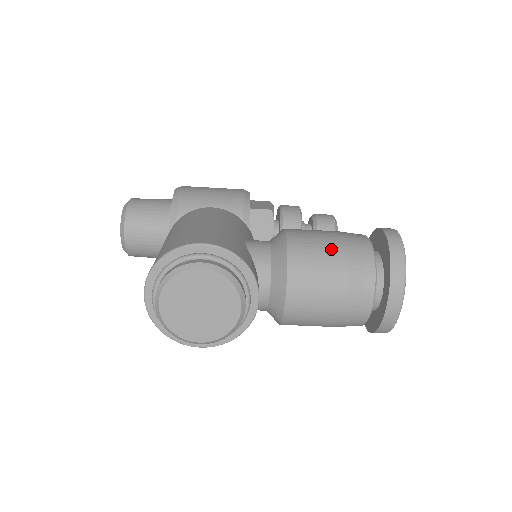
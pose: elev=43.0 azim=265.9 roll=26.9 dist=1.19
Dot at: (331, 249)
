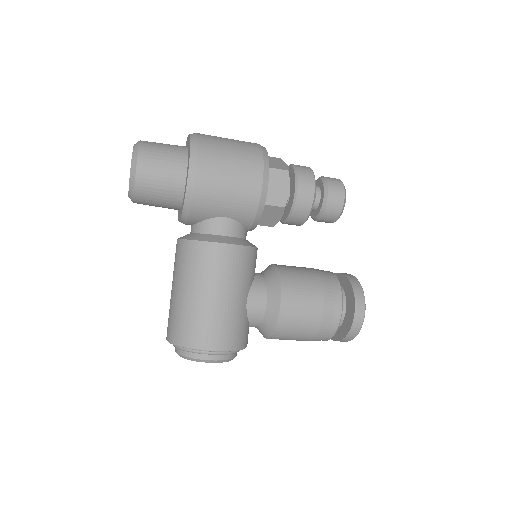
Dot at: (307, 329)
